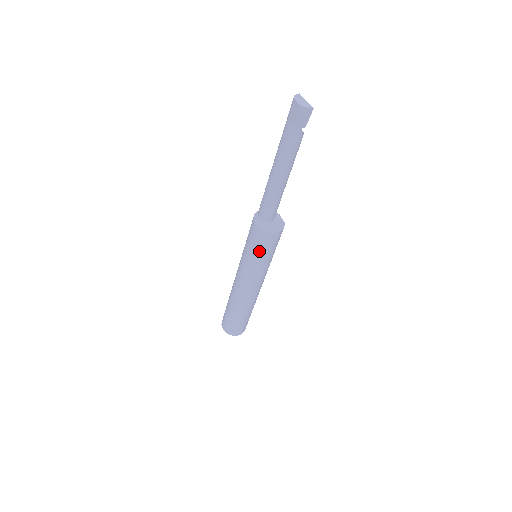
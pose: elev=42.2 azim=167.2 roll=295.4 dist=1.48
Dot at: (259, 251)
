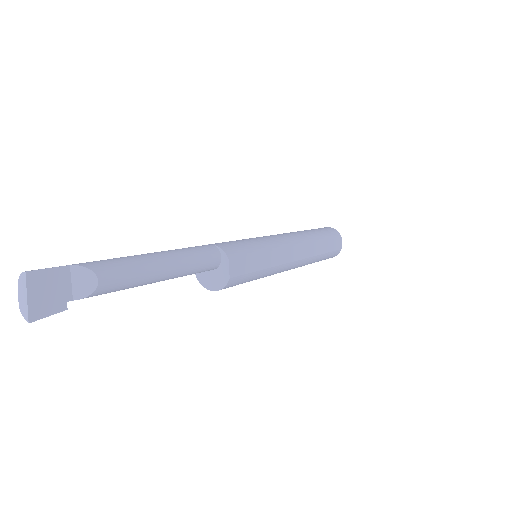
Dot at: occluded
